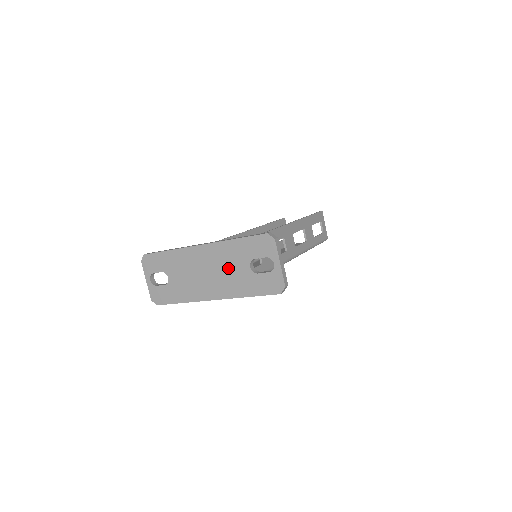
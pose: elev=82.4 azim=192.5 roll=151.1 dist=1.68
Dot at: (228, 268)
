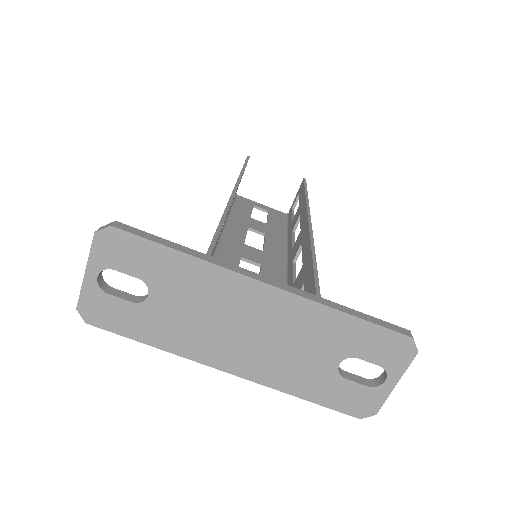
Dot at: (296, 345)
